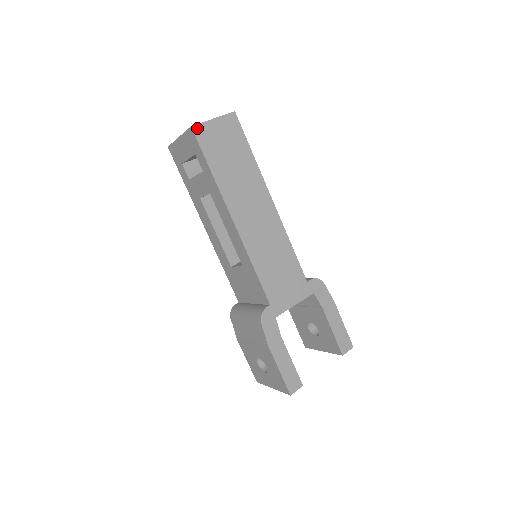
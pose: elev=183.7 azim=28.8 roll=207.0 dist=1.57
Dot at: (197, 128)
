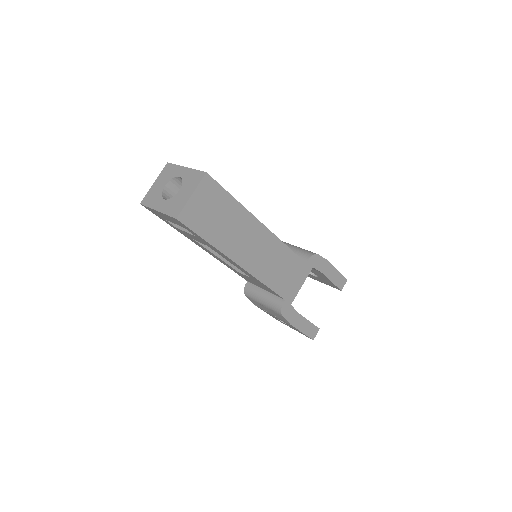
Dot at: (182, 216)
